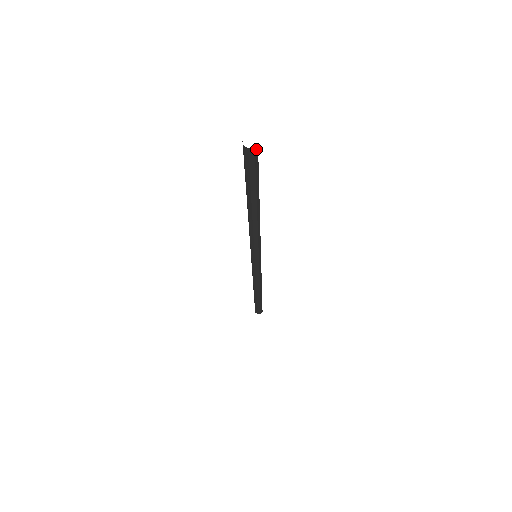
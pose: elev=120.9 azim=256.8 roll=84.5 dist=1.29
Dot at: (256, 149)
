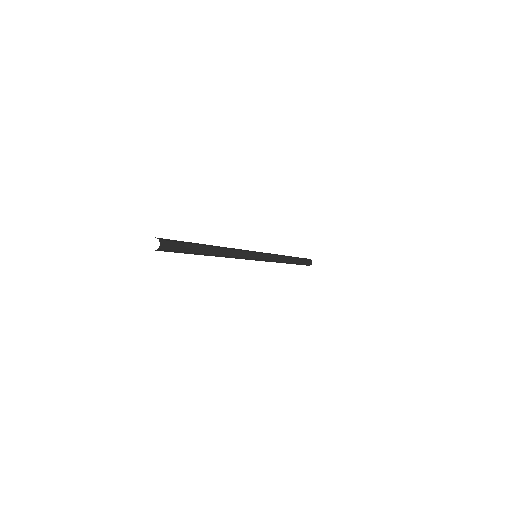
Dot at: (160, 250)
